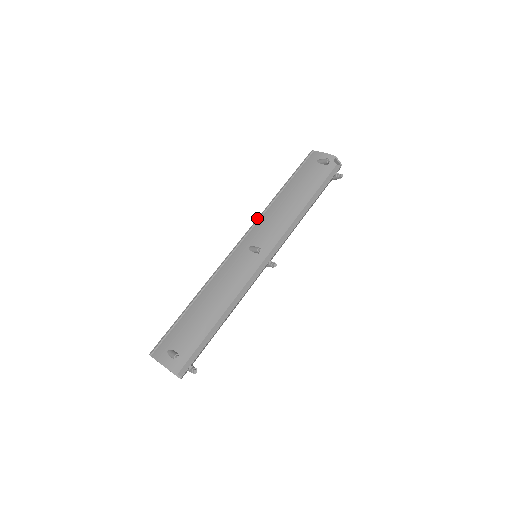
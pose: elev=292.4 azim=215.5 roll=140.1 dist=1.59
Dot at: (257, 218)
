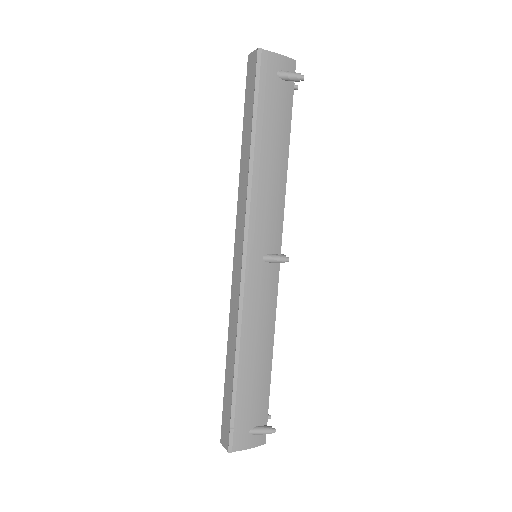
Dot at: (246, 207)
